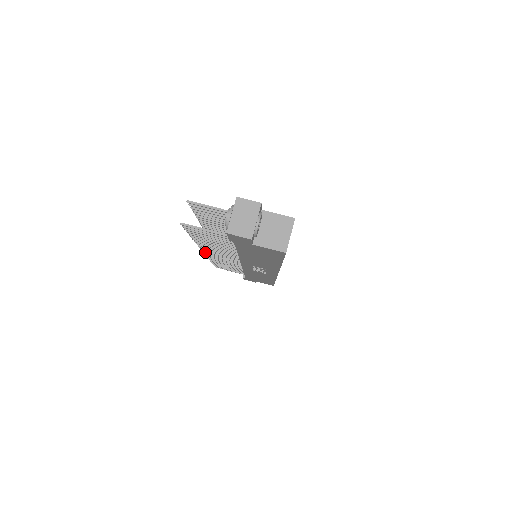
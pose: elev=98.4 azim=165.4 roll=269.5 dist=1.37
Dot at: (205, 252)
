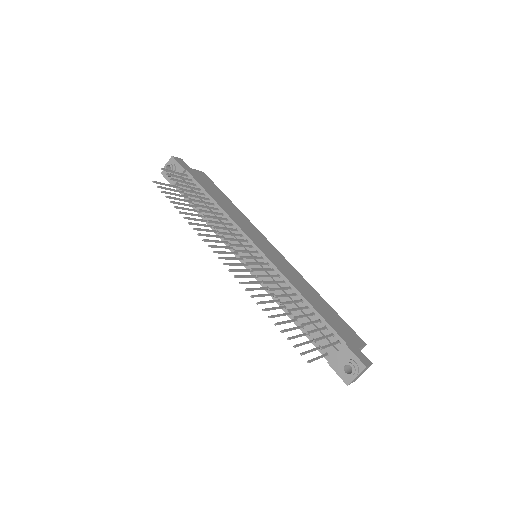
Dot at: occluded
